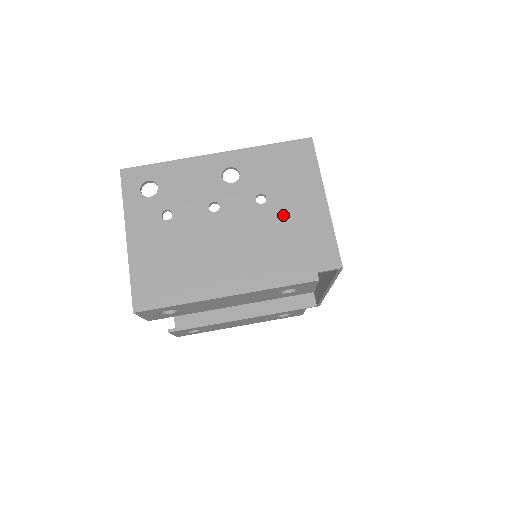
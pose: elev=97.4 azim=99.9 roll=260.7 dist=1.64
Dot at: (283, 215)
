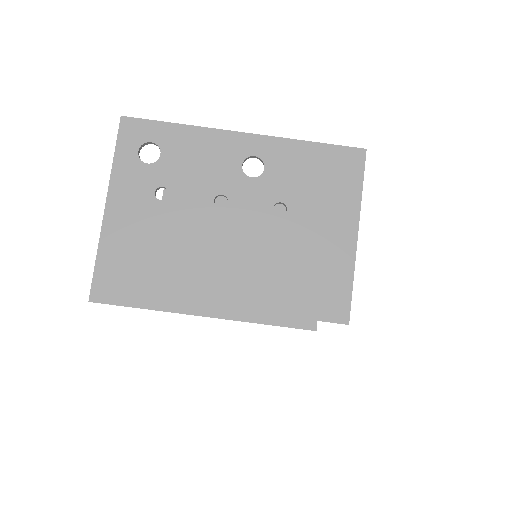
Dot at: (300, 238)
